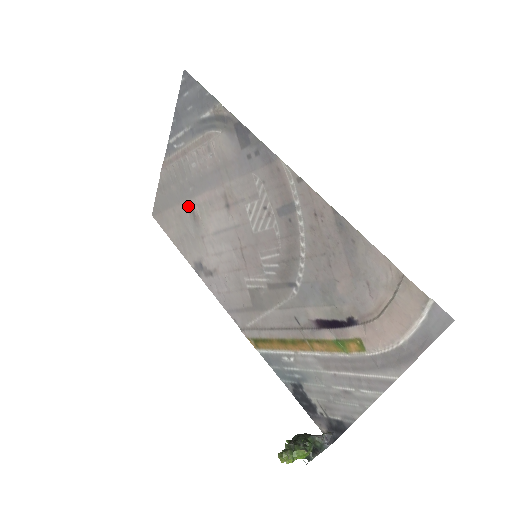
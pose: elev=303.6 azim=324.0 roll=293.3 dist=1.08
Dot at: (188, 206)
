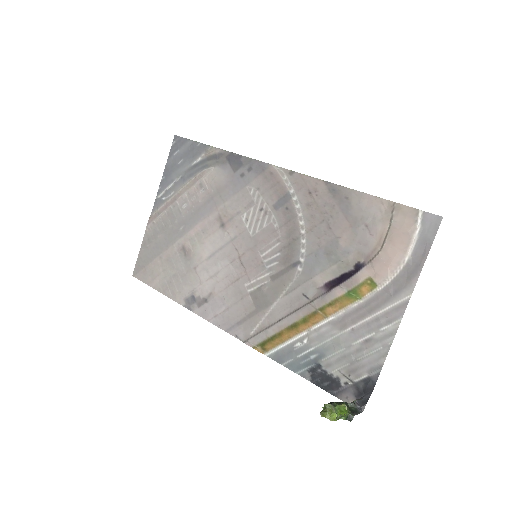
Dot at: (178, 246)
